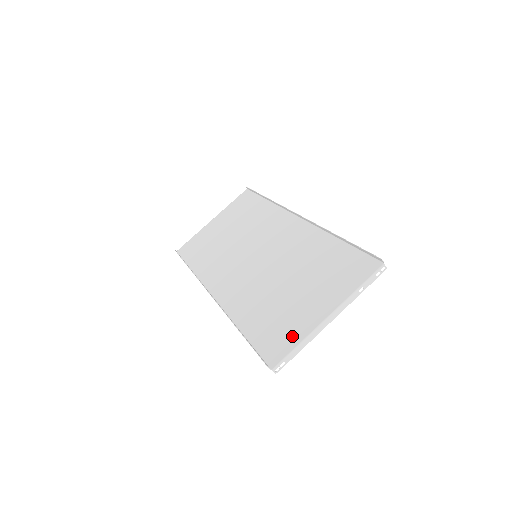
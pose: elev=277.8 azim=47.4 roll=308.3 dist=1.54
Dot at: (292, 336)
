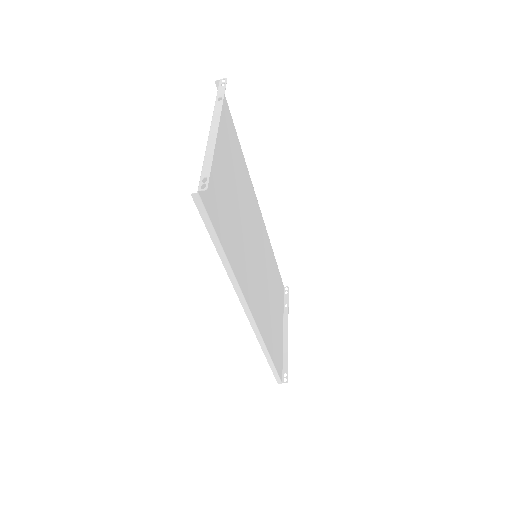
Dot at: occluded
